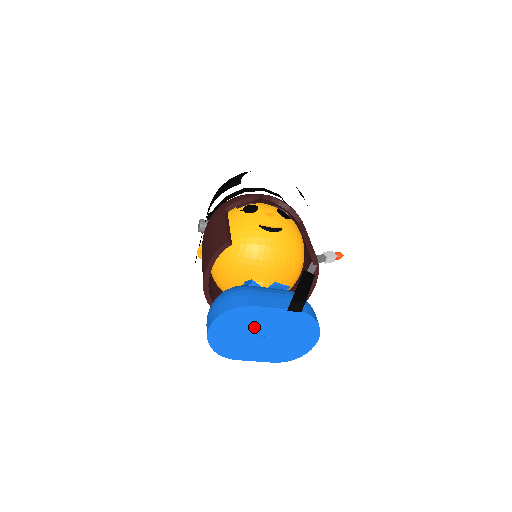
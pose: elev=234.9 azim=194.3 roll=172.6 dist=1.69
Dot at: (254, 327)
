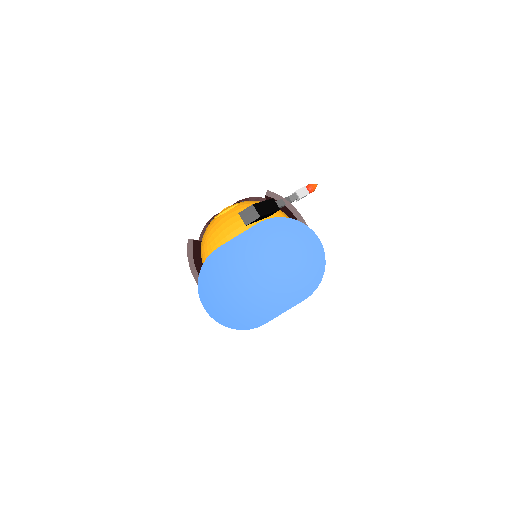
Dot at: (241, 271)
